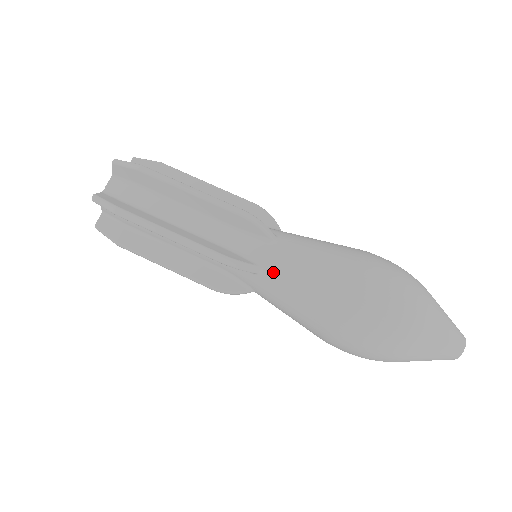
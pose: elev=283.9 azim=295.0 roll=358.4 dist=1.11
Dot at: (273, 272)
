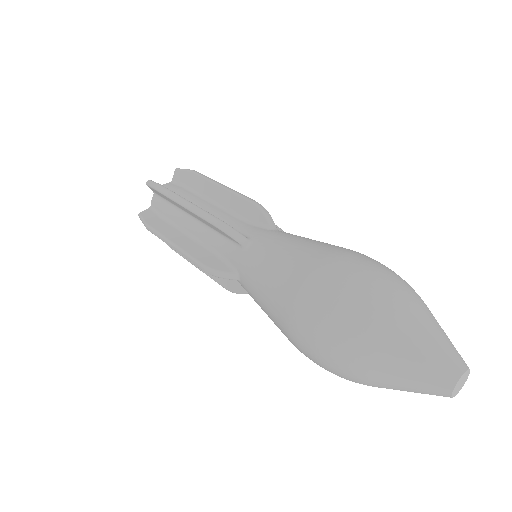
Dot at: occluded
